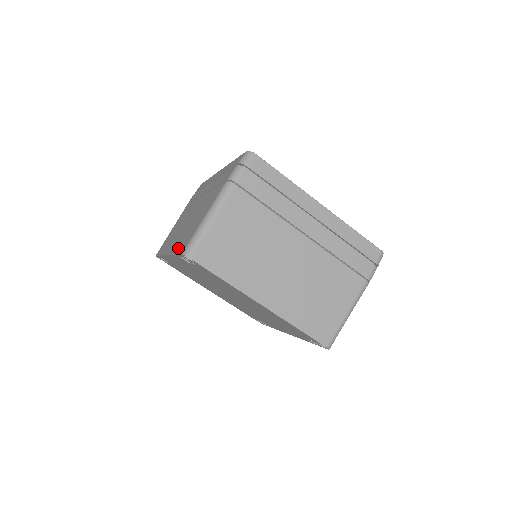
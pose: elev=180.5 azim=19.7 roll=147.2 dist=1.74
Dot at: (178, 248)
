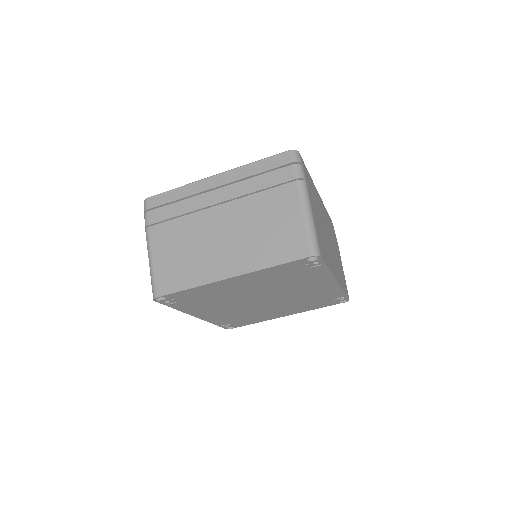
Dot at: occluded
